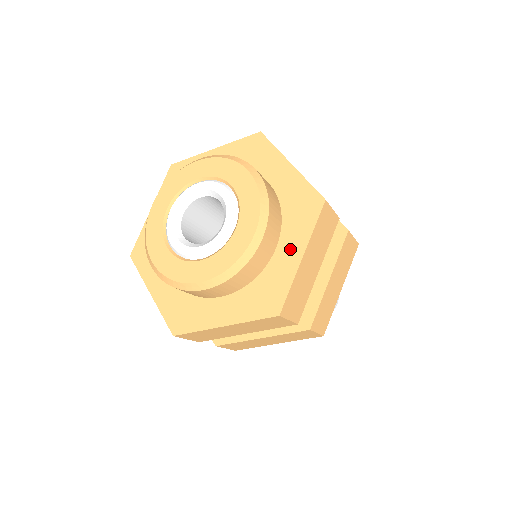
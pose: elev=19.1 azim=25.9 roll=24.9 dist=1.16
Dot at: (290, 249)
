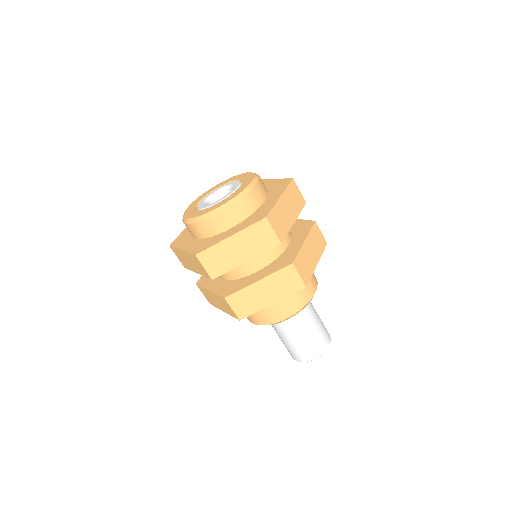
Dot at: (266, 184)
